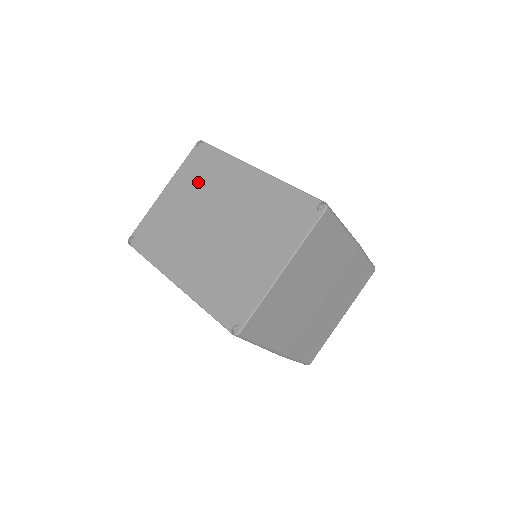
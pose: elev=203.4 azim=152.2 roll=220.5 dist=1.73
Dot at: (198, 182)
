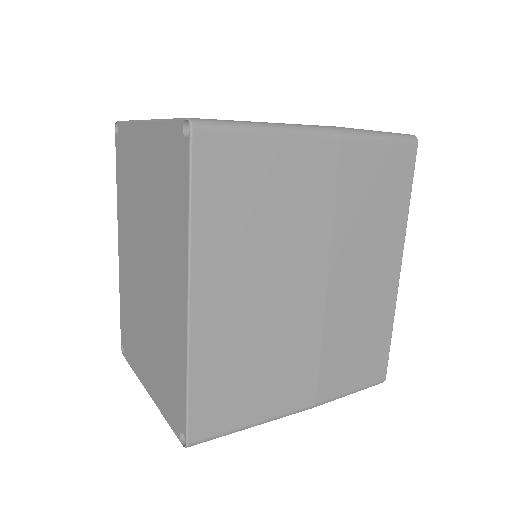
Dot at: (160, 189)
